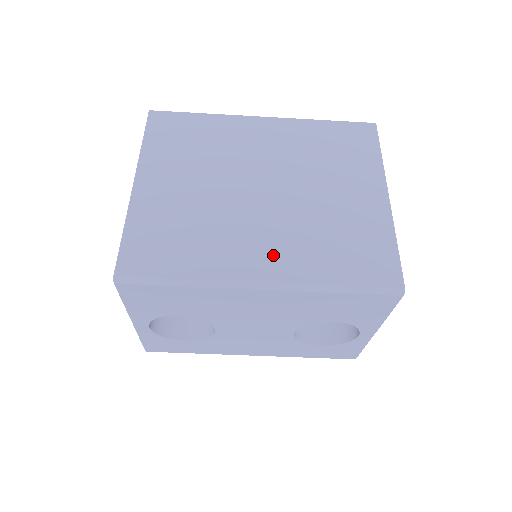
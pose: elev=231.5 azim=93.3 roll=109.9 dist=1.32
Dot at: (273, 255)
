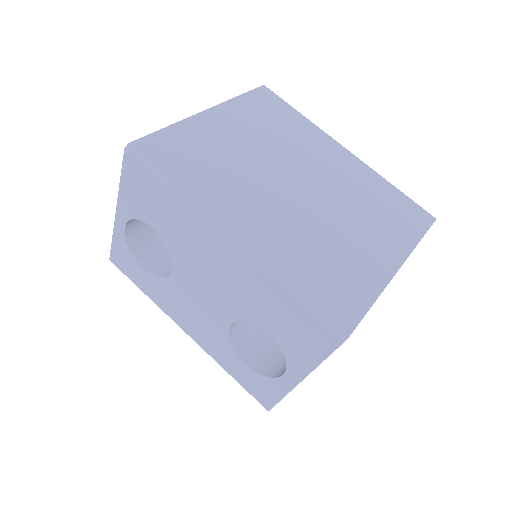
Dot at: (261, 226)
